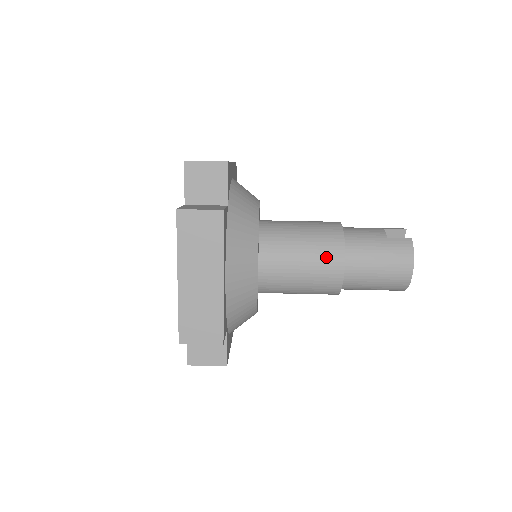
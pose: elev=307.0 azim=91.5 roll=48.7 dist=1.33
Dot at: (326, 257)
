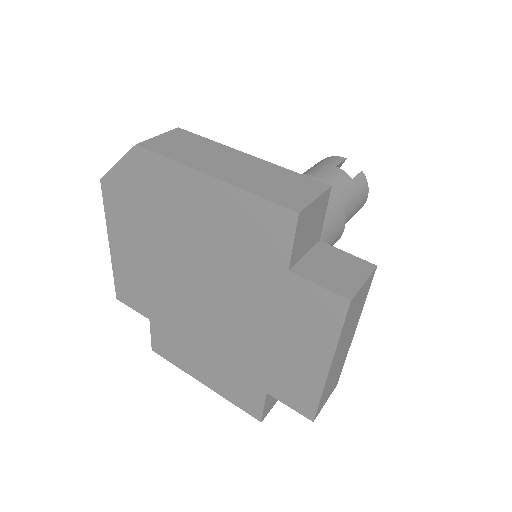
Dot at: (337, 229)
